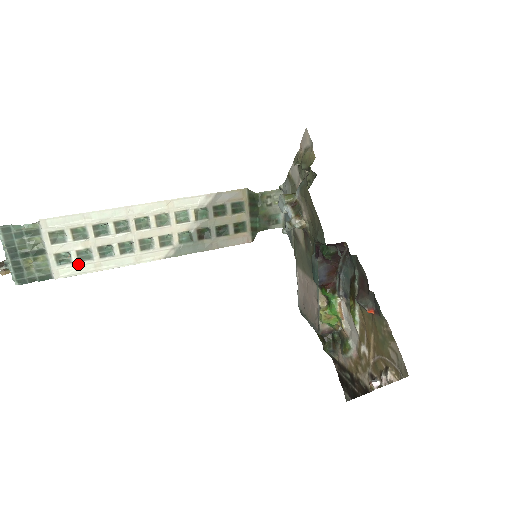
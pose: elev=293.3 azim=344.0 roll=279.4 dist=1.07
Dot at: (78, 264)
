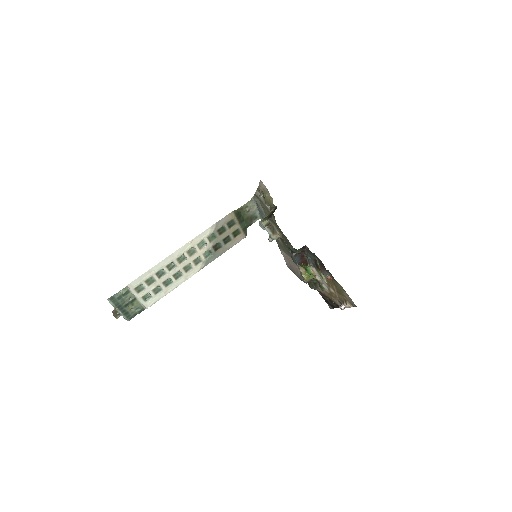
Dot at: (155, 296)
